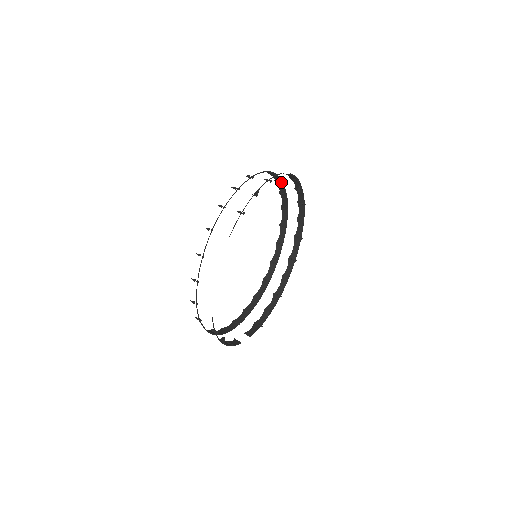
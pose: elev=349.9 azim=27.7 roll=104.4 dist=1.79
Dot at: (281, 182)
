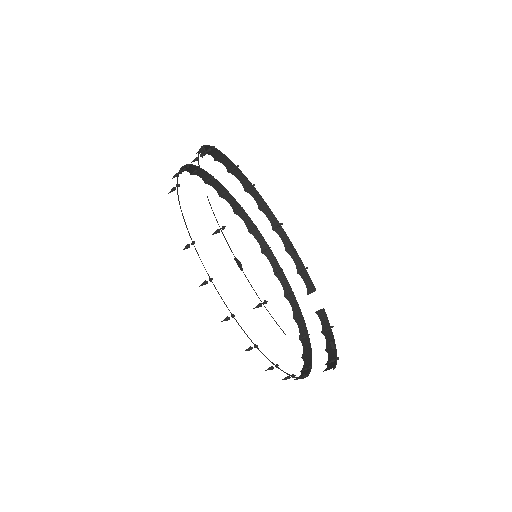
Dot at: (180, 173)
